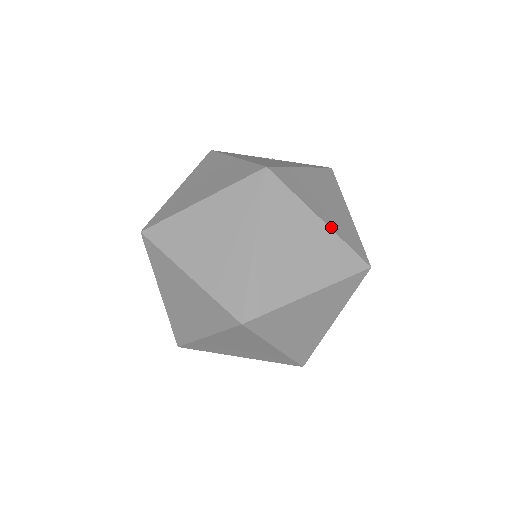
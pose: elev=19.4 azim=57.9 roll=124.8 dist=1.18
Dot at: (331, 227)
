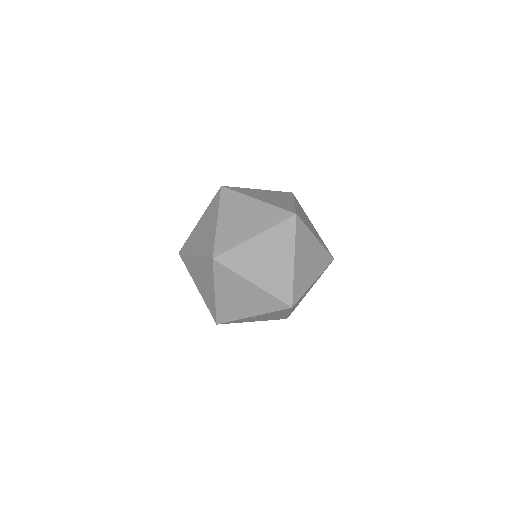
Dot at: (295, 270)
